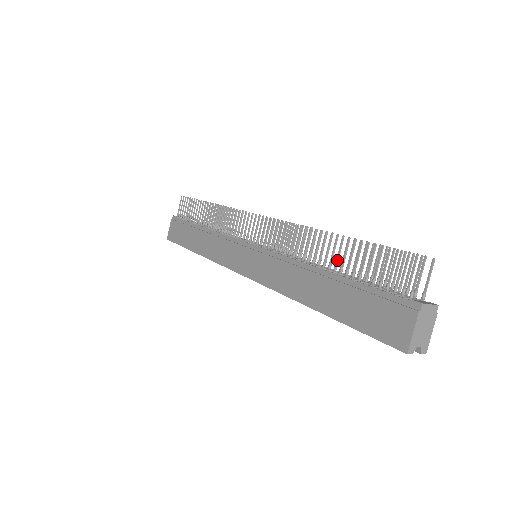
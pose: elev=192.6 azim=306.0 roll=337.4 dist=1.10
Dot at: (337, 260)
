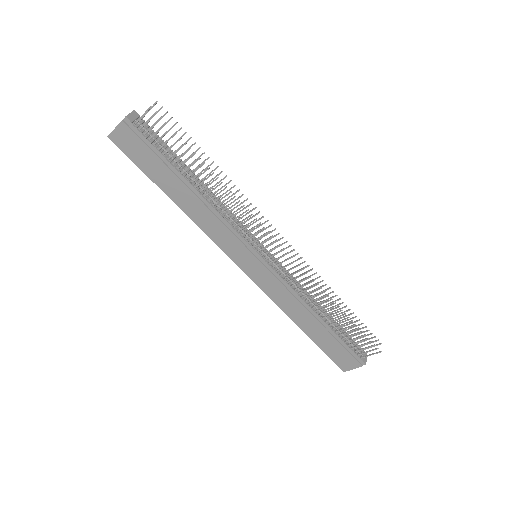
Dot at: occluded
